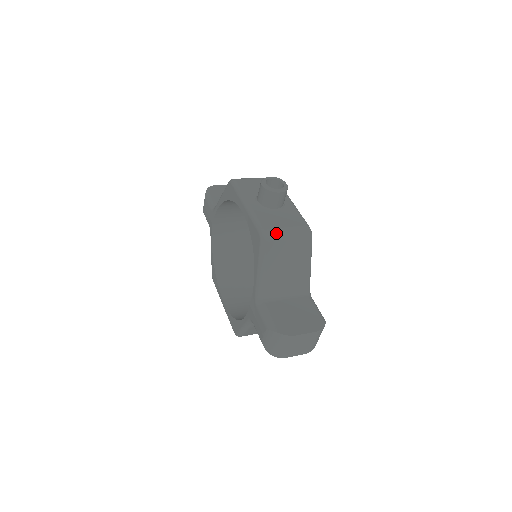
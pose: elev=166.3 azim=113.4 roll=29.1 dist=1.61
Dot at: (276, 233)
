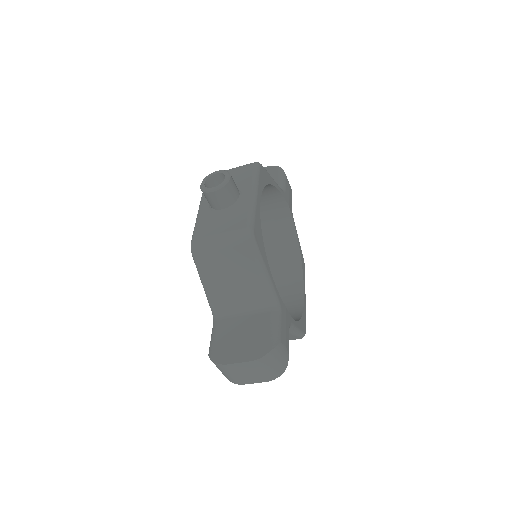
Dot at: (205, 243)
